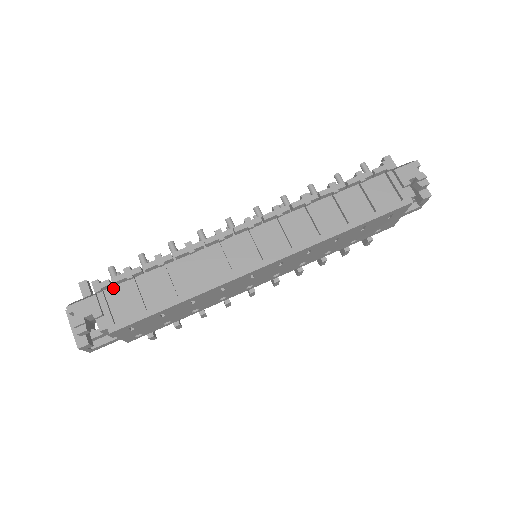
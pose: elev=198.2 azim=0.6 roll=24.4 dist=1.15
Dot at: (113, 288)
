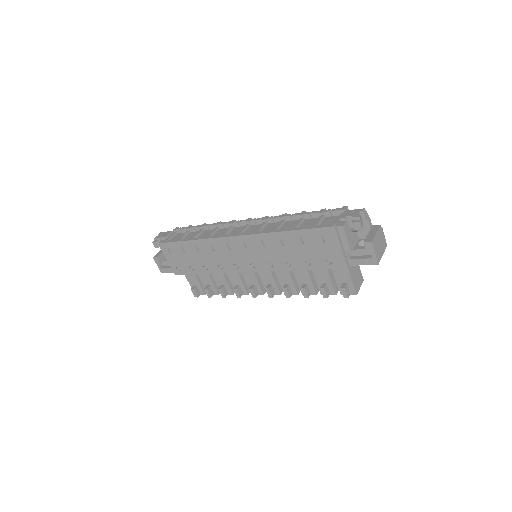
Dot at: (181, 233)
